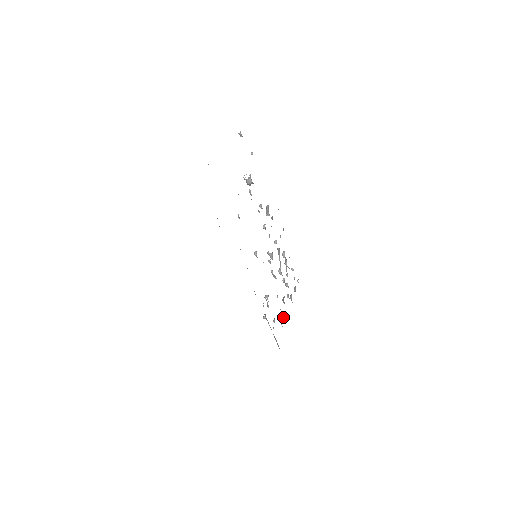
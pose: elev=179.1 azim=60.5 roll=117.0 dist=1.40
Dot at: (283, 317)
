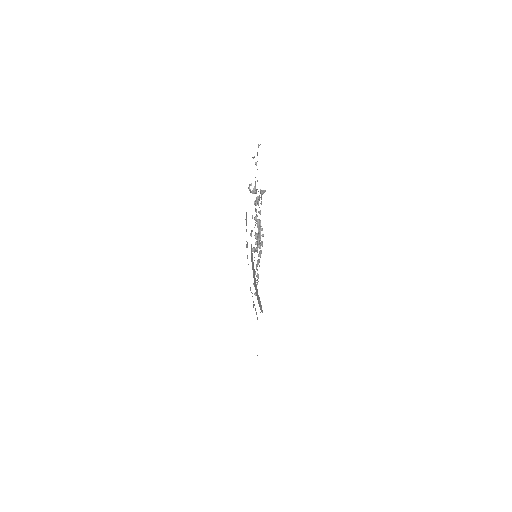
Dot at: (258, 278)
